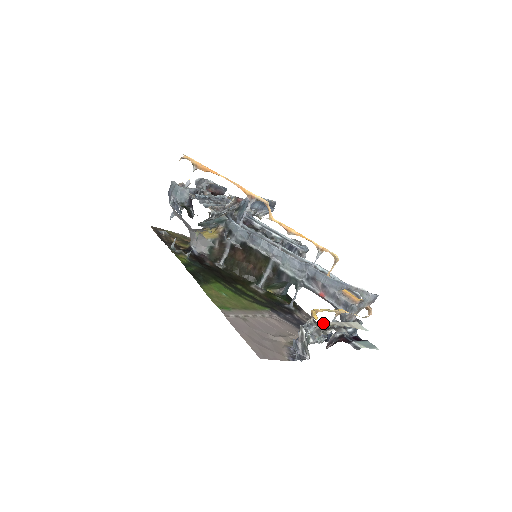
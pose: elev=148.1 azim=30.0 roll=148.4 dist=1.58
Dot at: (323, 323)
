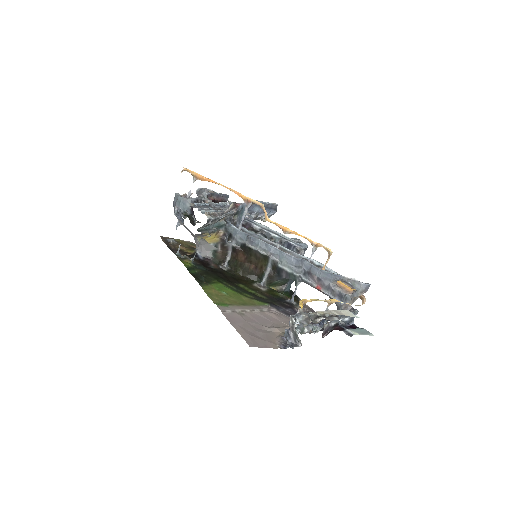
Dot at: (313, 312)
